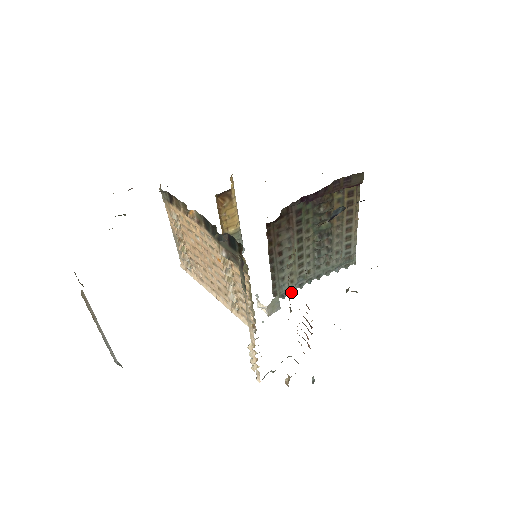
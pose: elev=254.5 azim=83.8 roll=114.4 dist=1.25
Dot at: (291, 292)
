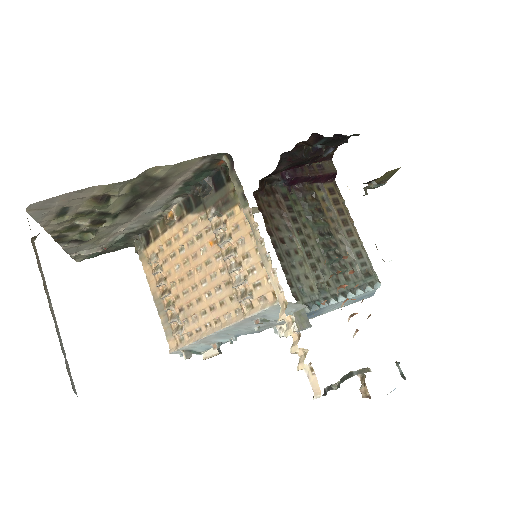
Dot at: (317, 305)
